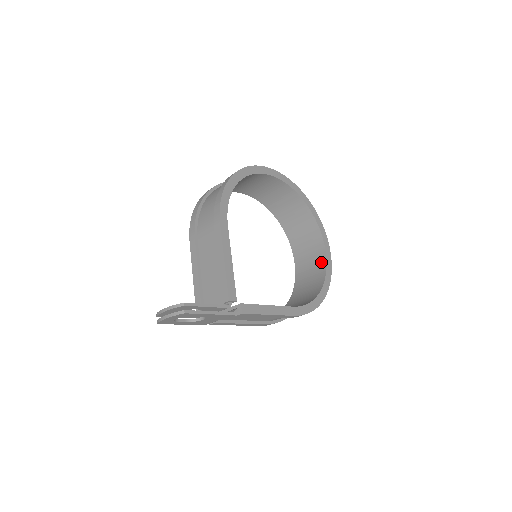
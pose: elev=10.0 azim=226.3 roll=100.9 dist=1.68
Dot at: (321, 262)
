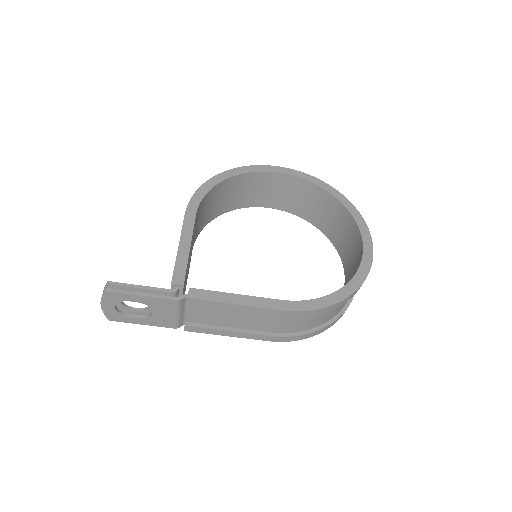
Dot at: (359, 260)
